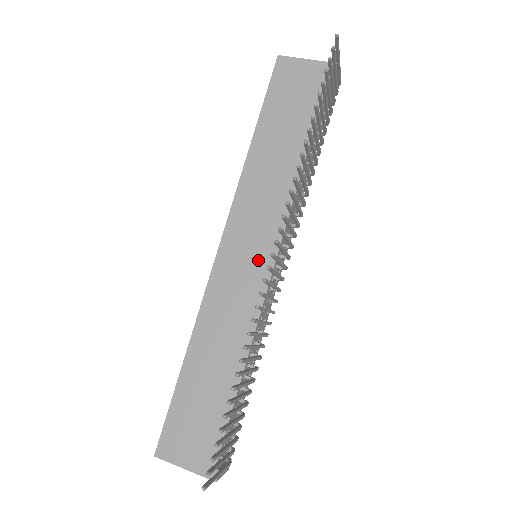
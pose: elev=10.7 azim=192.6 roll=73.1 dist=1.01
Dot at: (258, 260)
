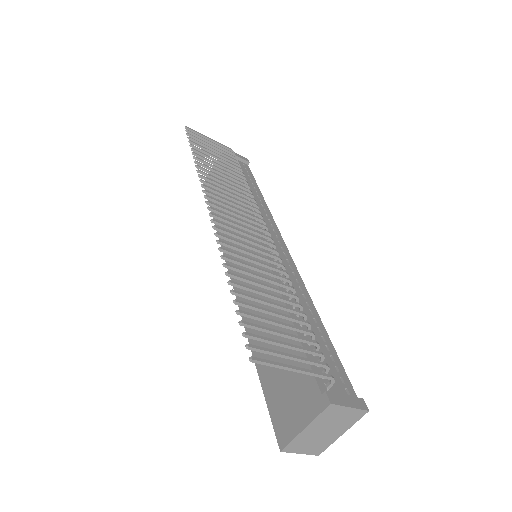
Dot at: (250, 251)
